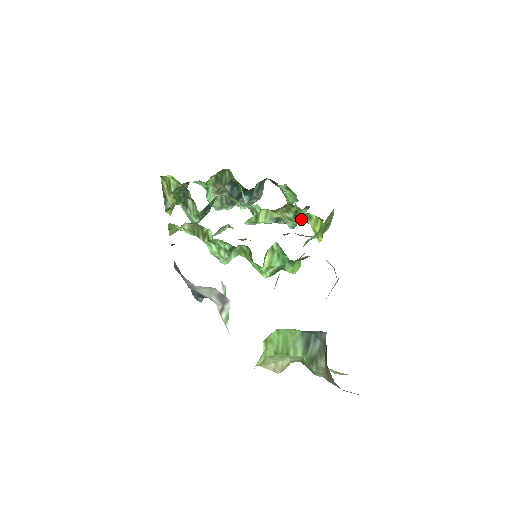
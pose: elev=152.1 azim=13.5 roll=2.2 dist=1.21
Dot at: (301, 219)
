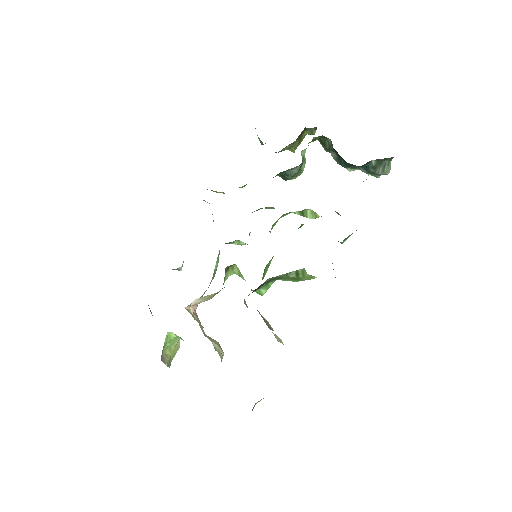
Dot at: occluded
